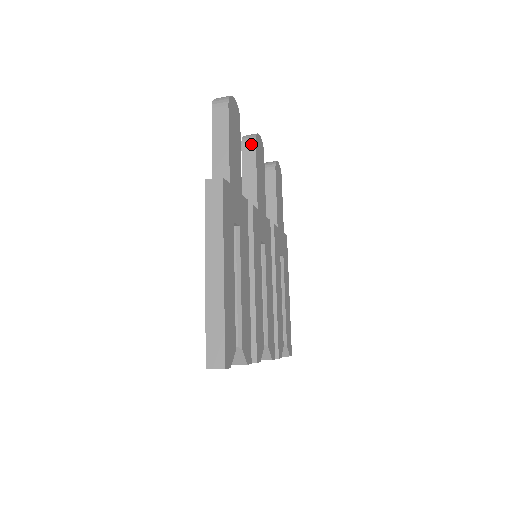
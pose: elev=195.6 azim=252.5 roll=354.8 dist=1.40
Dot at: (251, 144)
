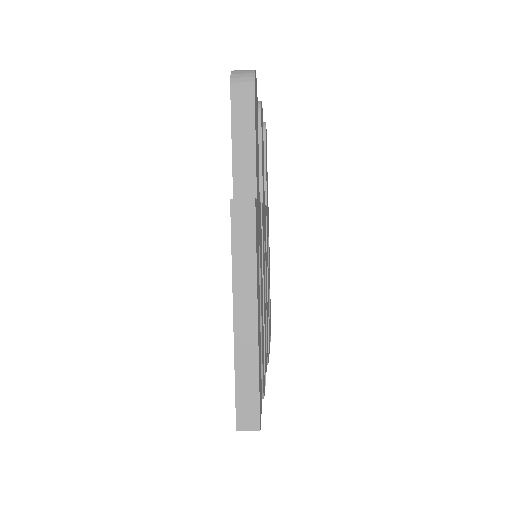
Dot at: occluded
